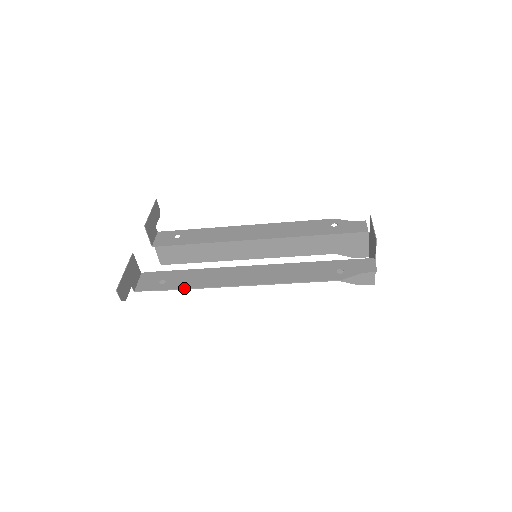
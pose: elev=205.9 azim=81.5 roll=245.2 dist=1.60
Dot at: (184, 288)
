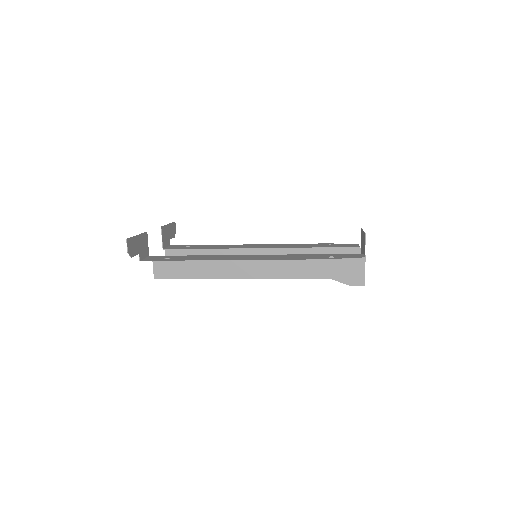
Dot at: (186, 260)
